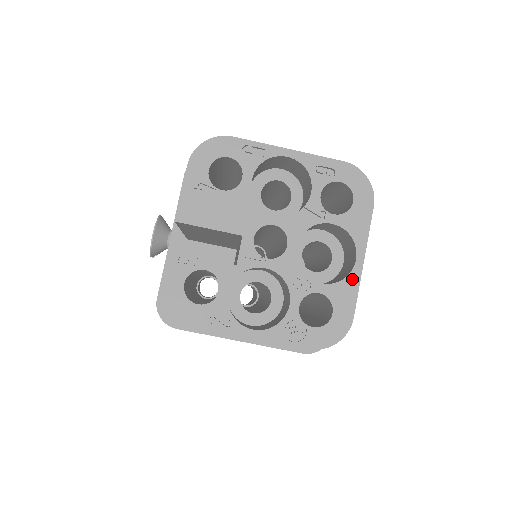
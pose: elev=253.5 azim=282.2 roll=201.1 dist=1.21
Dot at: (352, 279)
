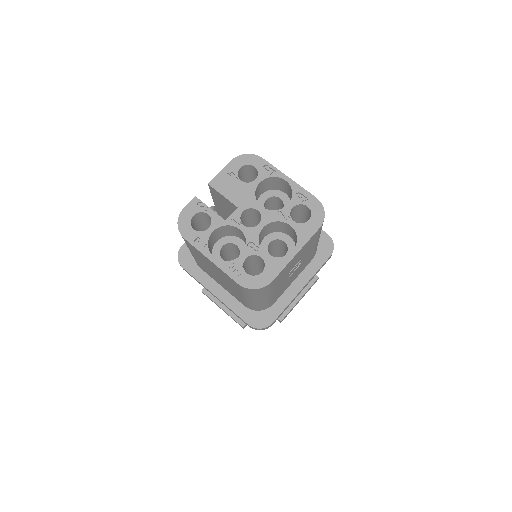
Dot at: (284, 260)
